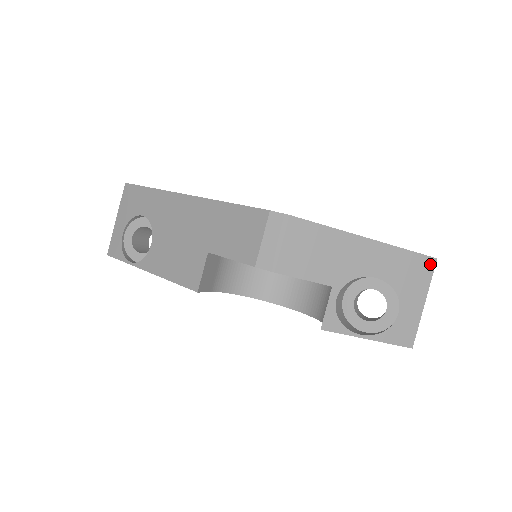
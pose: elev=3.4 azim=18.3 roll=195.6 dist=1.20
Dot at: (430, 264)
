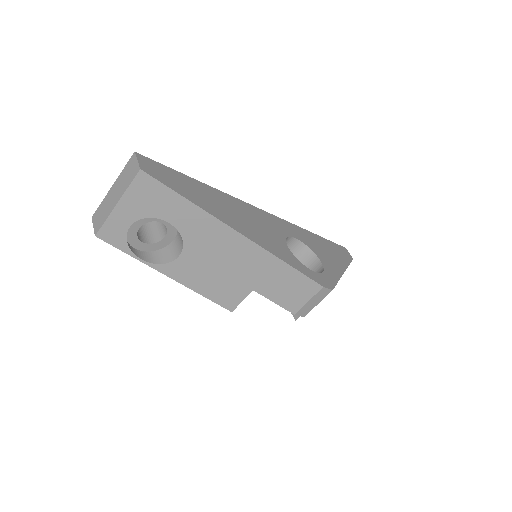
Dot at: occluded
